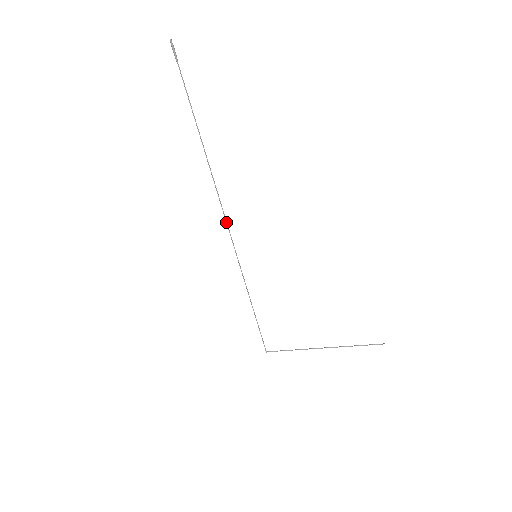
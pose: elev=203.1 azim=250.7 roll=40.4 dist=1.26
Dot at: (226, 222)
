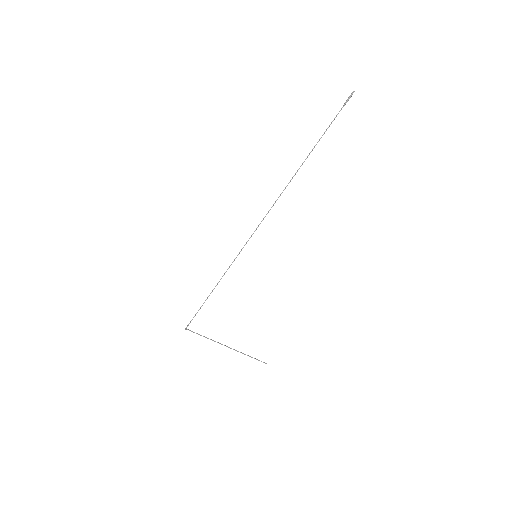
Dot at: (263, 219)
